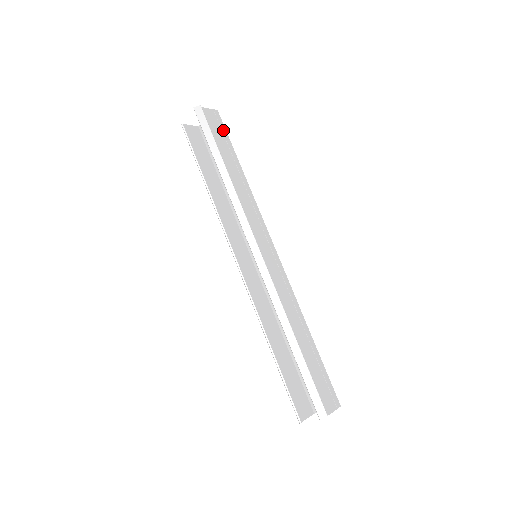
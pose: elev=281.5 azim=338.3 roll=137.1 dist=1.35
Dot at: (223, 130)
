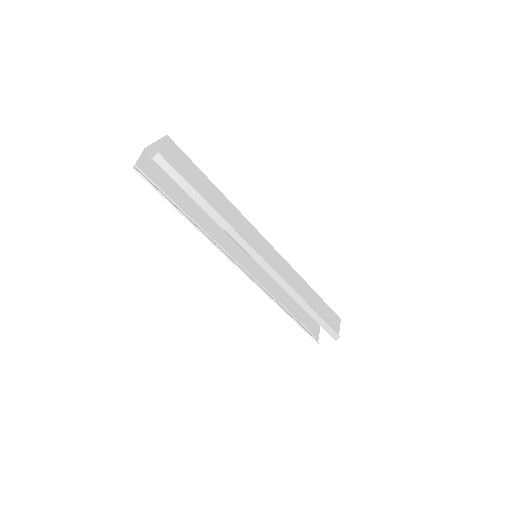
Dot at: (184, 158)
